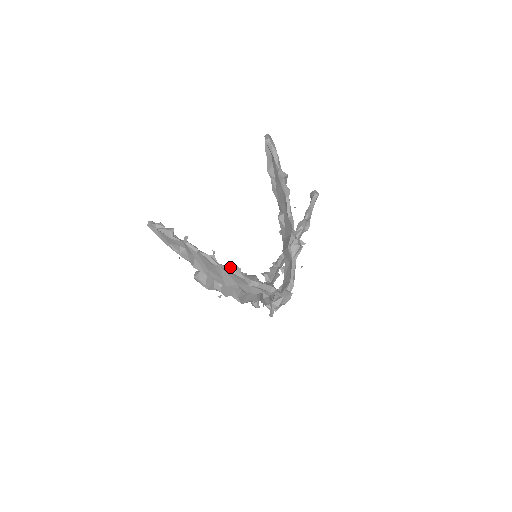
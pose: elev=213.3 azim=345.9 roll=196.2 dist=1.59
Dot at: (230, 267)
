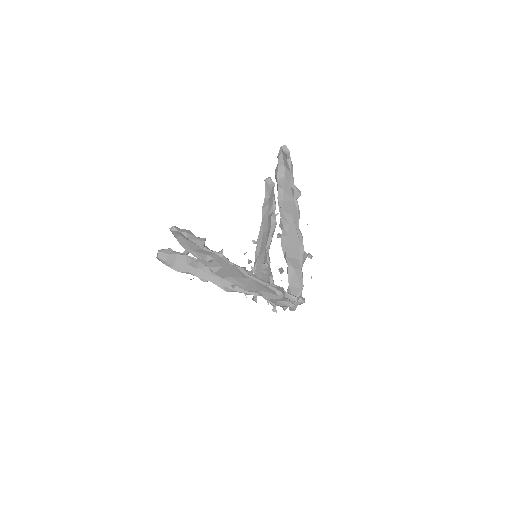
Dot at: (261, 279)
